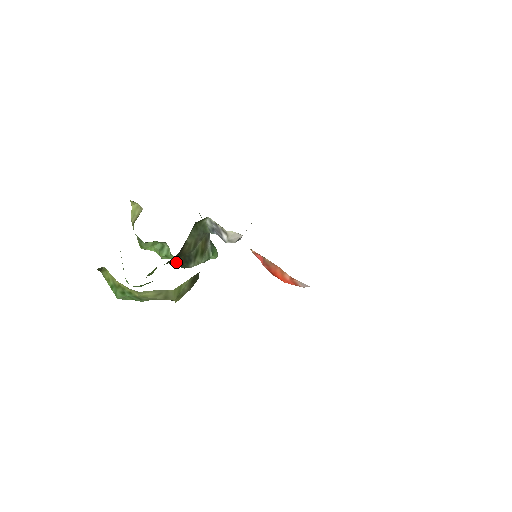
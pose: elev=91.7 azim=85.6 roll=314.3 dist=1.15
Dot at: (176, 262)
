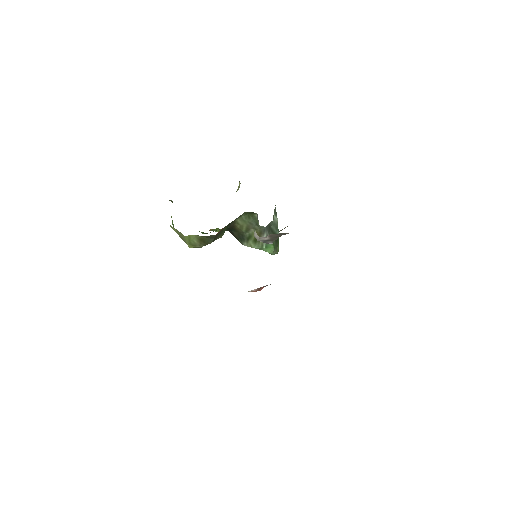
Dot at: (234, 234)
